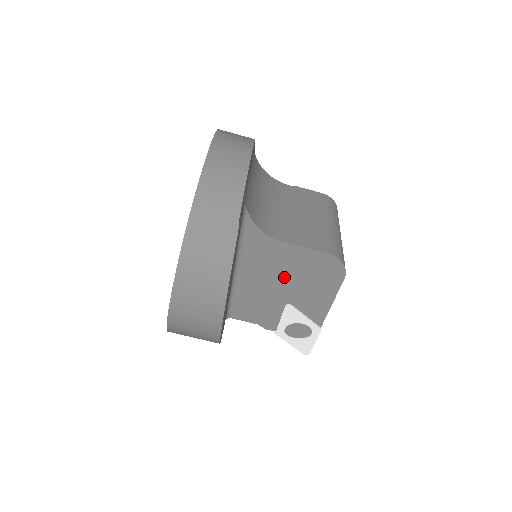
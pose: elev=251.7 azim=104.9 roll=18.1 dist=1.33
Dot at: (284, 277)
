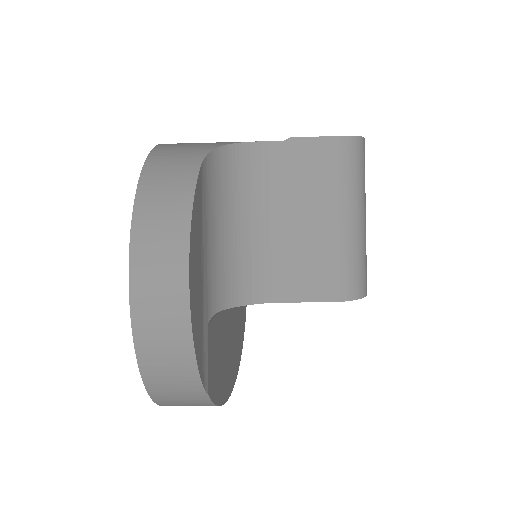
Dot at: occluded
